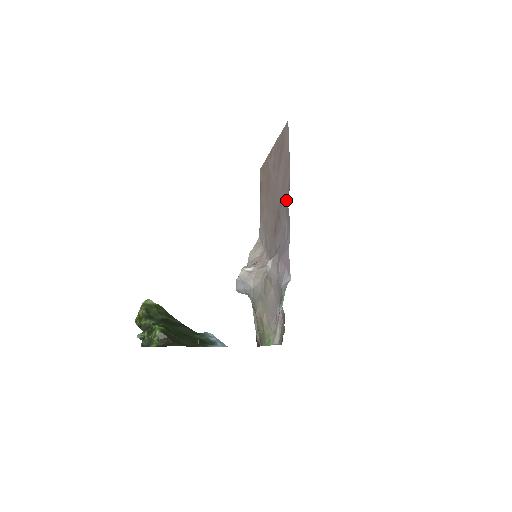
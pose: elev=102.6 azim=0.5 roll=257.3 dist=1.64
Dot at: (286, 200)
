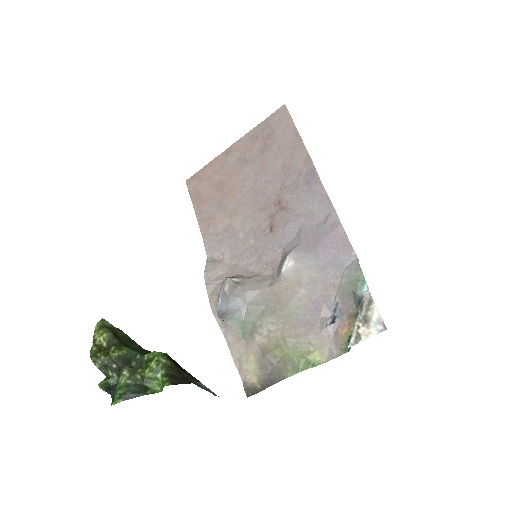
Dot at: (305, 181)
